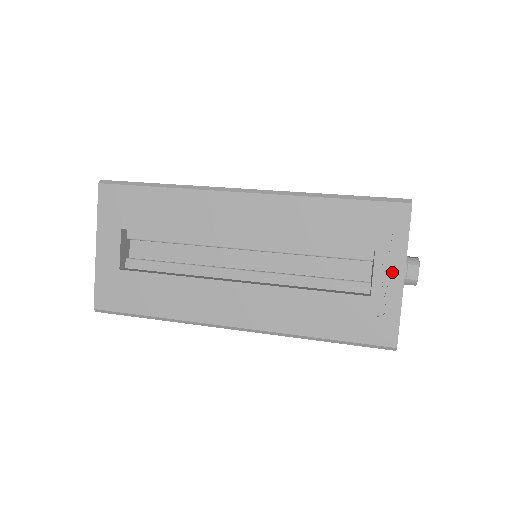
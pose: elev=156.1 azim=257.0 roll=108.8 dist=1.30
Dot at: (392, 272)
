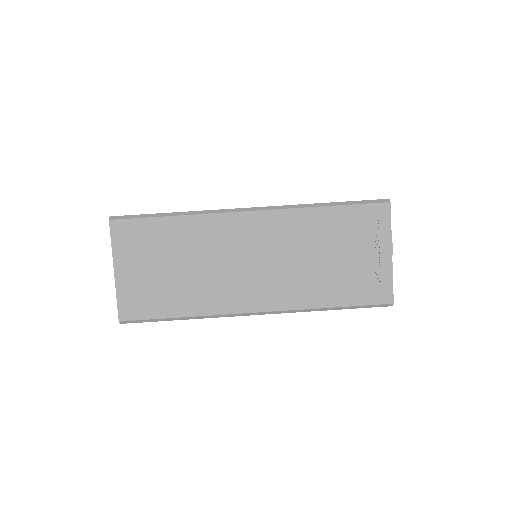
Dot at: occluded
